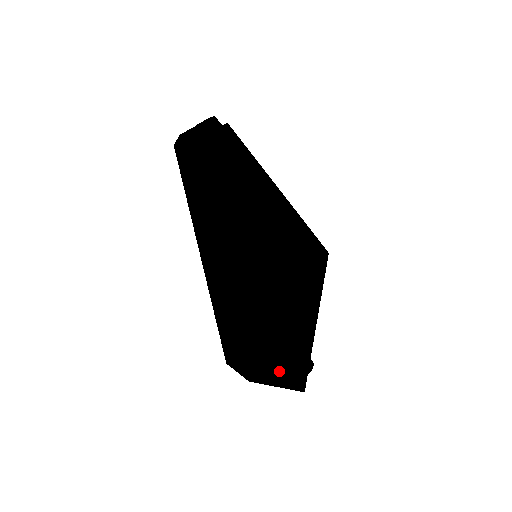
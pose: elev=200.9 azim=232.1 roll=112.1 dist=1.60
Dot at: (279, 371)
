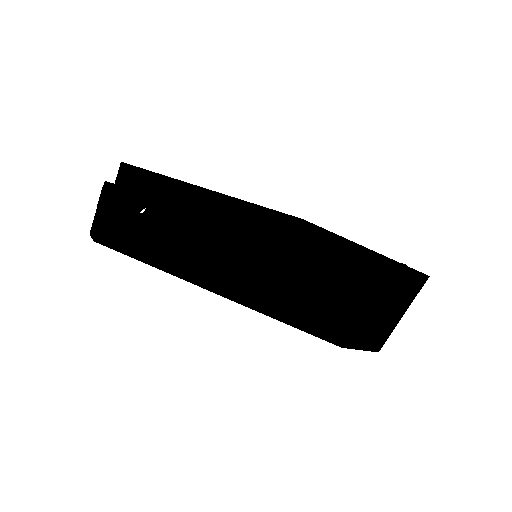
Dot at: (390, 279)
